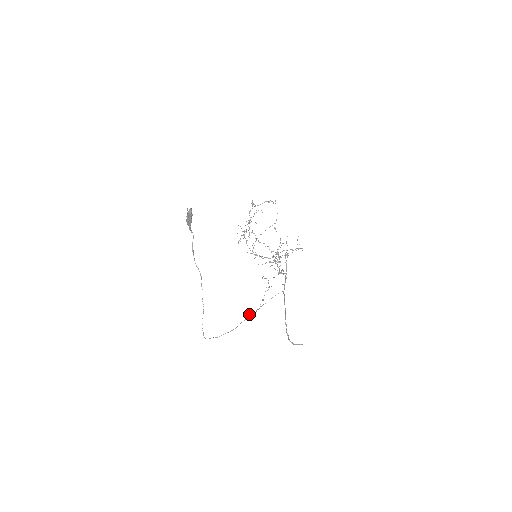
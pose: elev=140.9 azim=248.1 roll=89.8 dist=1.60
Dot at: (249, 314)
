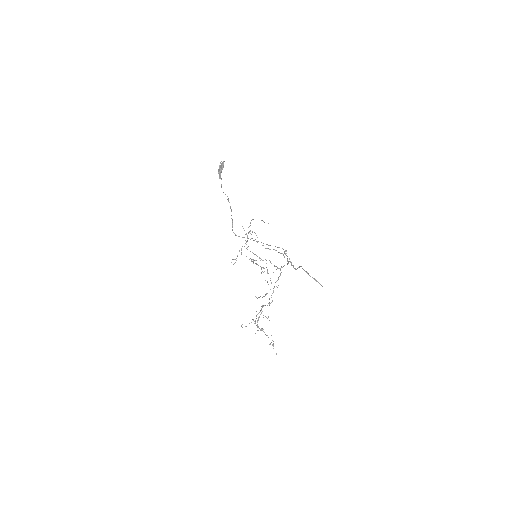
Dot at: occluded
